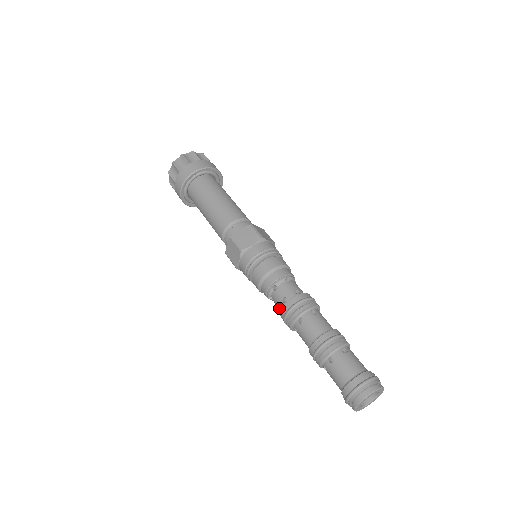
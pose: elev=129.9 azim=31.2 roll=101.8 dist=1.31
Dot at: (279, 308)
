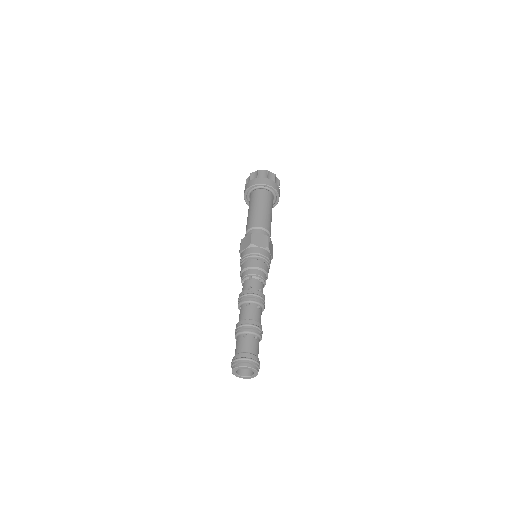
Dot at: occluded
